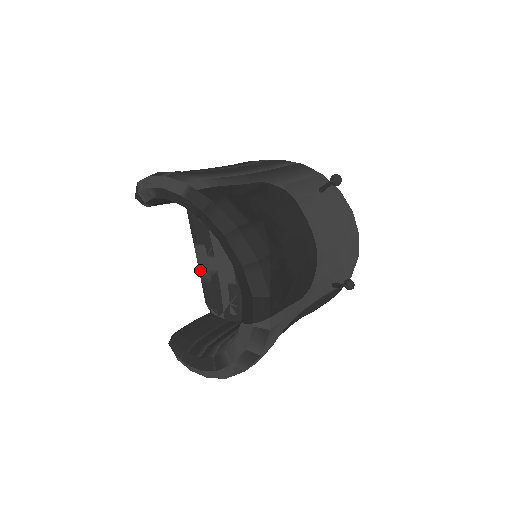
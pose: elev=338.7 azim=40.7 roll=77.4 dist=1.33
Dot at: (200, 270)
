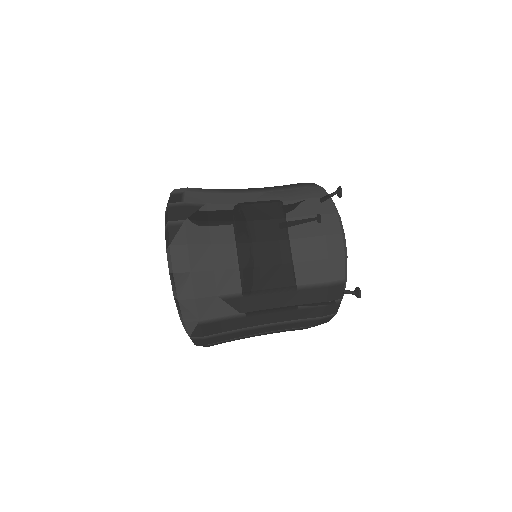
Dot at: occluded
